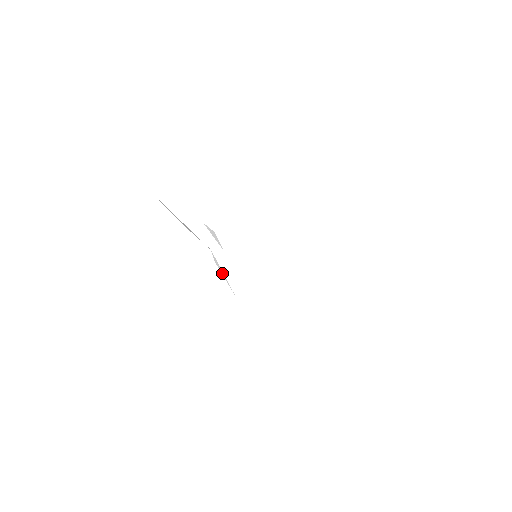
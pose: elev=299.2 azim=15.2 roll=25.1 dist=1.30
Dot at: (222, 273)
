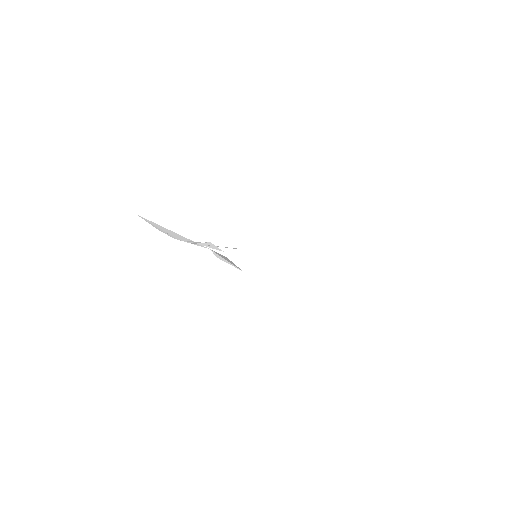
Dot at: (226, 261)
